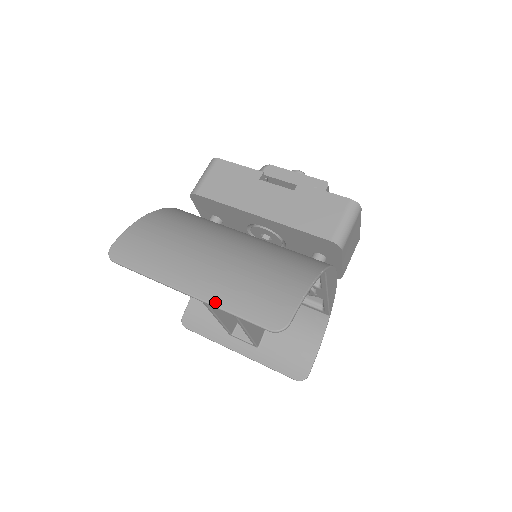
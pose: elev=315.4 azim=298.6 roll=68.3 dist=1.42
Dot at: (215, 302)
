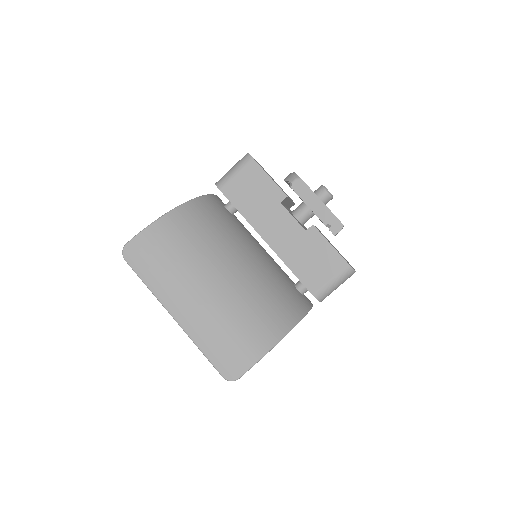
Dot at: (192, 336)
